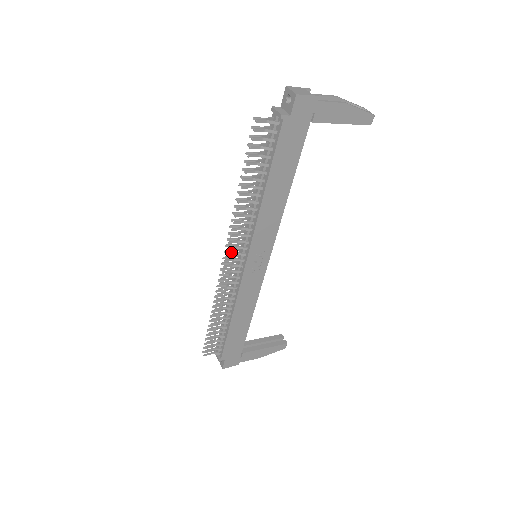
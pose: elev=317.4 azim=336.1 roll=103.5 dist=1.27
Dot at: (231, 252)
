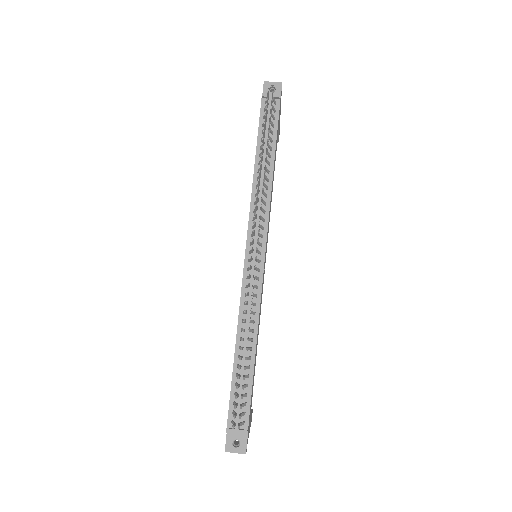
Dot at: (253, 242)
